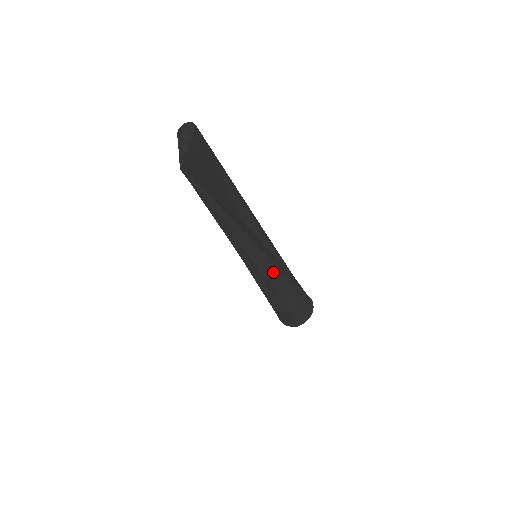
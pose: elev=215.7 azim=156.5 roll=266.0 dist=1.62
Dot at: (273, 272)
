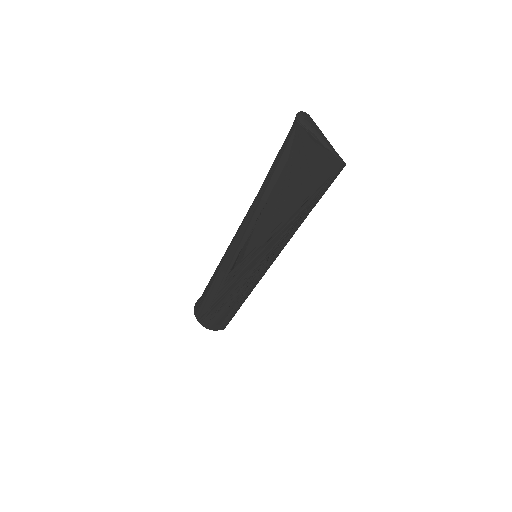
Dot at: occluded
